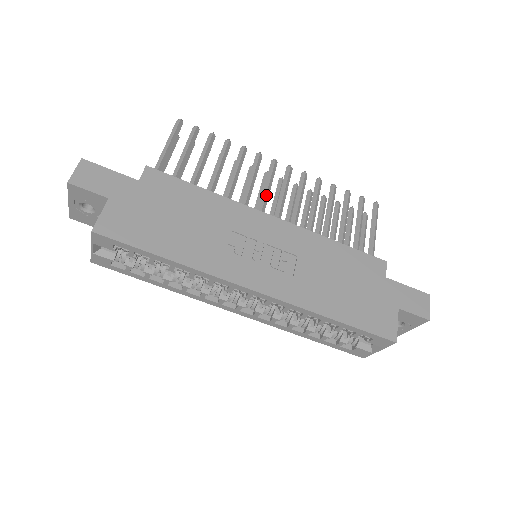
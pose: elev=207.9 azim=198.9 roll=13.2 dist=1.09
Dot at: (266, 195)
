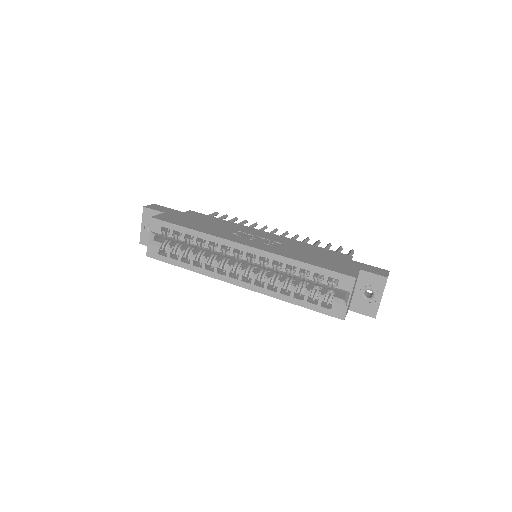
Dot at: occluded
